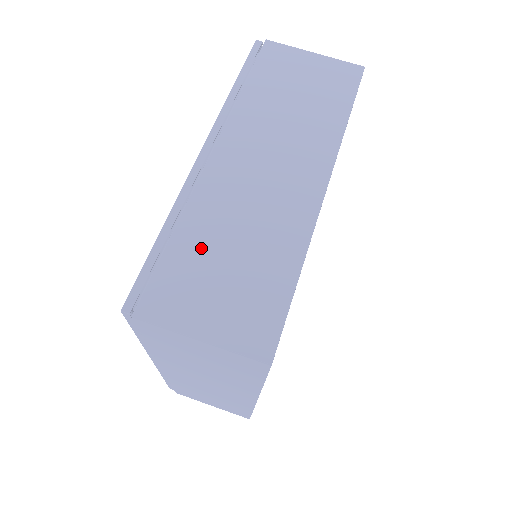
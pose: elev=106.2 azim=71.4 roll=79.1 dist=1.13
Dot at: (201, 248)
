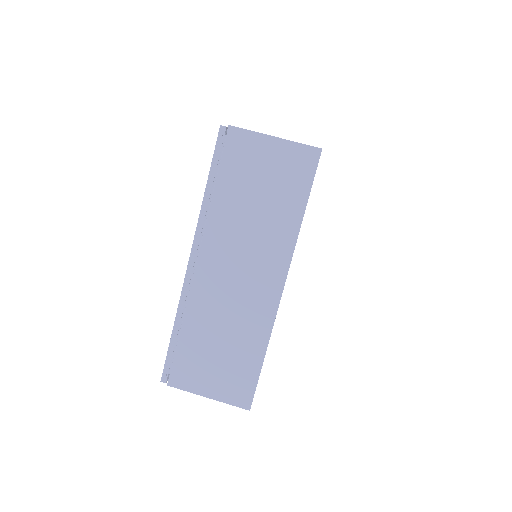
Dot at: occluded
